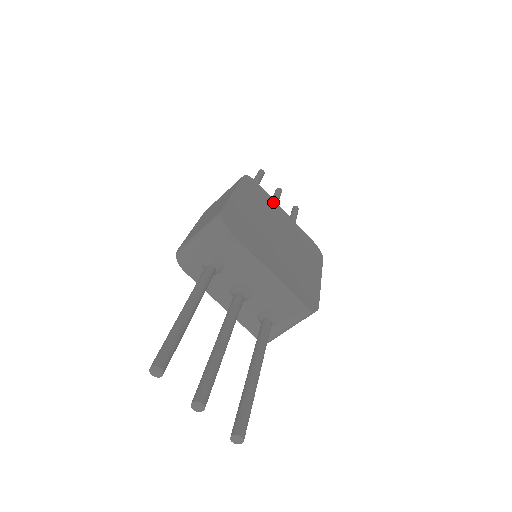
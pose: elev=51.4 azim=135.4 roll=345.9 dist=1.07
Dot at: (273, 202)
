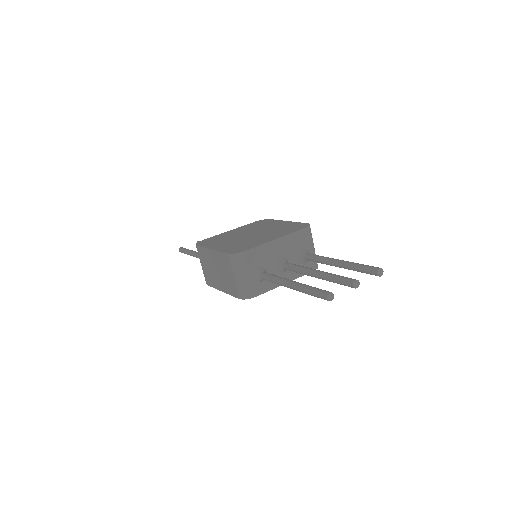
Dot at: (220, 235)
